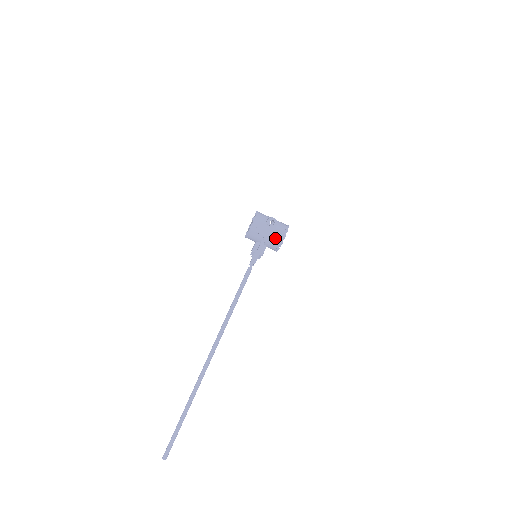
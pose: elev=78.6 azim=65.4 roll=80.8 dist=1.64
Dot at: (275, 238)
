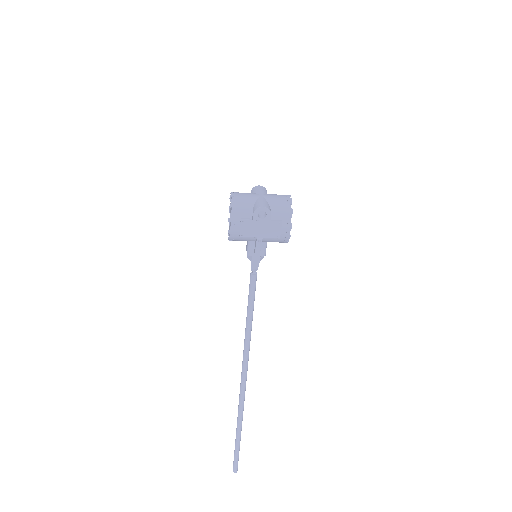
Dot at: (275, 235)
